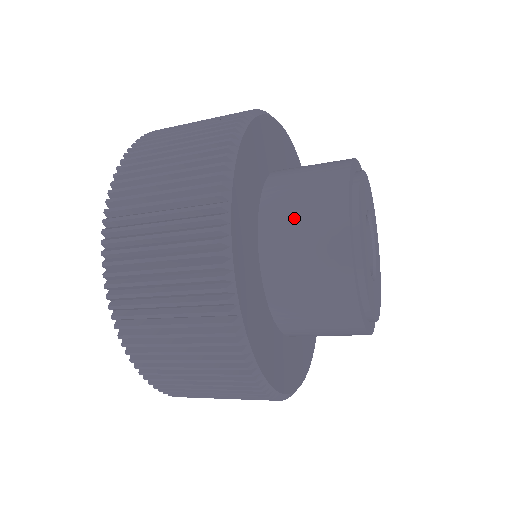
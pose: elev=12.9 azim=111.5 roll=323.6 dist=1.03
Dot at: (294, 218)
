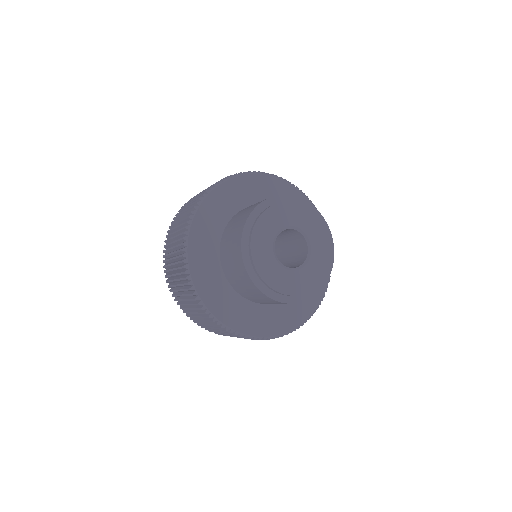
Dot at: (239, 284)
